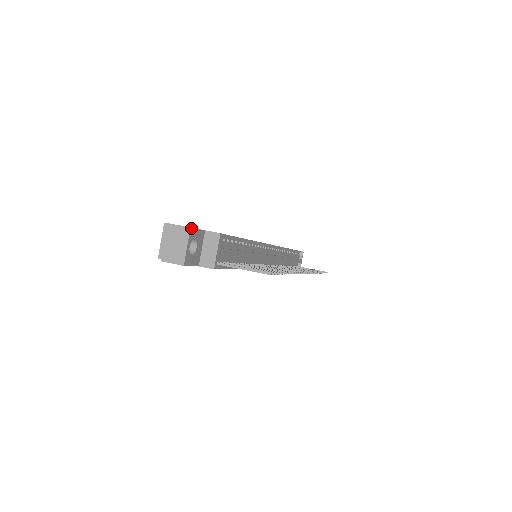
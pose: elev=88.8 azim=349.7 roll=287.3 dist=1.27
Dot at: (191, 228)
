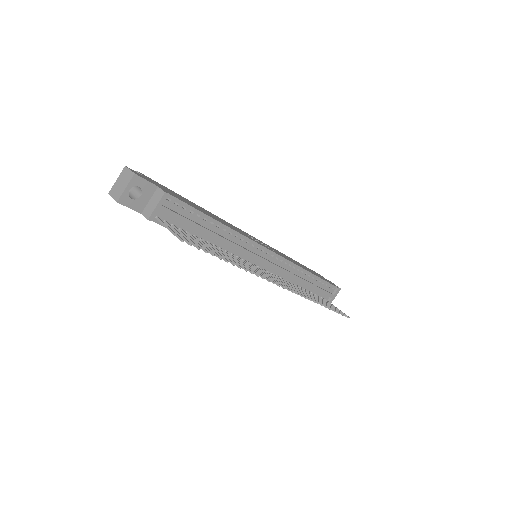
Dot at: (136, 175)
